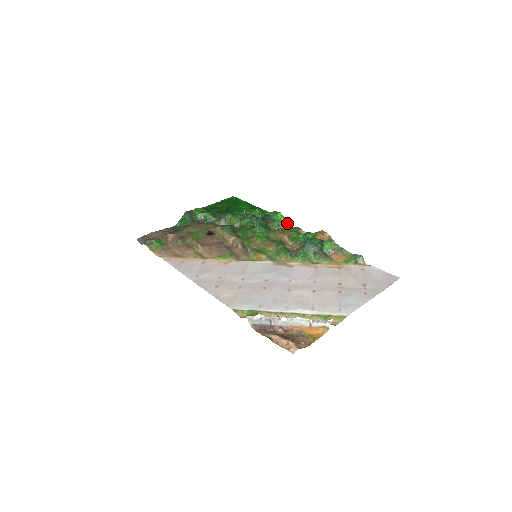
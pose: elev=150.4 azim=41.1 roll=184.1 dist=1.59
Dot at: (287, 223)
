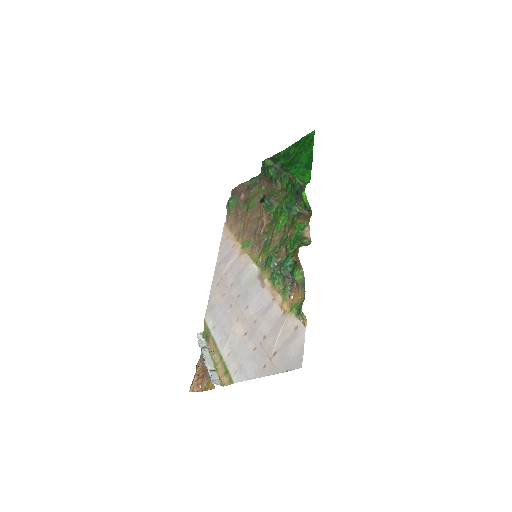
Dot at: (309, 207)
